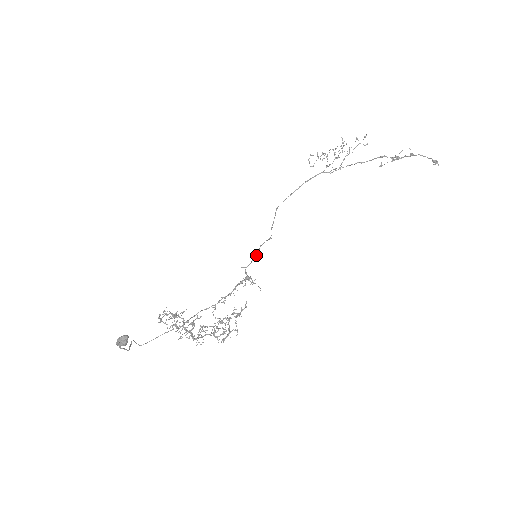
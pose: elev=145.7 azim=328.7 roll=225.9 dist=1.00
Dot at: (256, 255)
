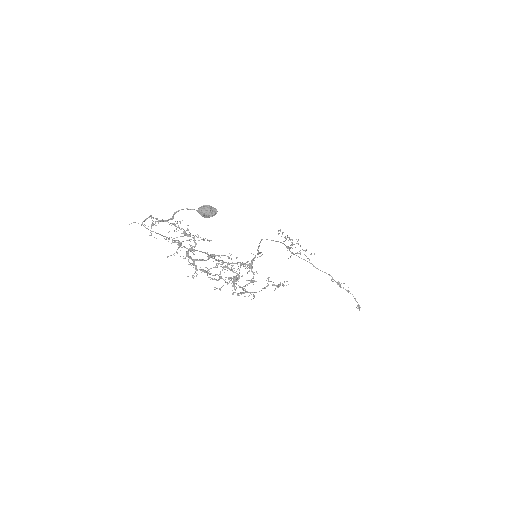
Dot at: occluded
